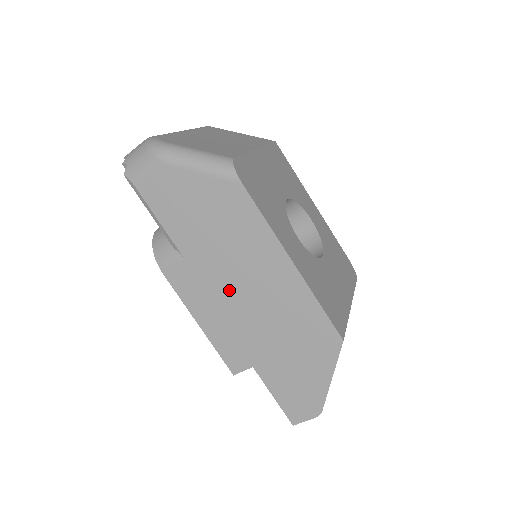
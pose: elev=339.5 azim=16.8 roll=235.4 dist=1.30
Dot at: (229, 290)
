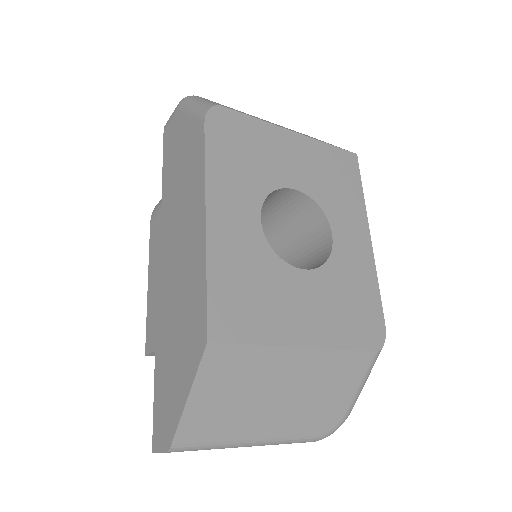
Dot at: (169, 247)
